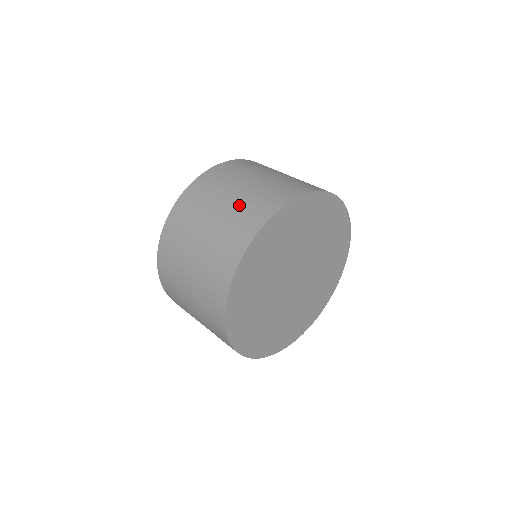
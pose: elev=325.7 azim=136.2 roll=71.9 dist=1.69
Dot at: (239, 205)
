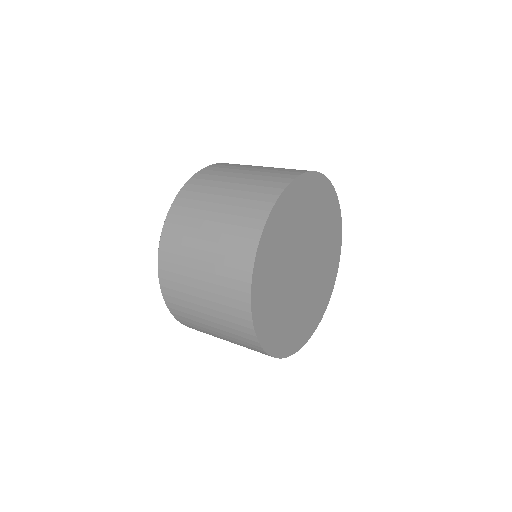
Dot at: (235, 204)
